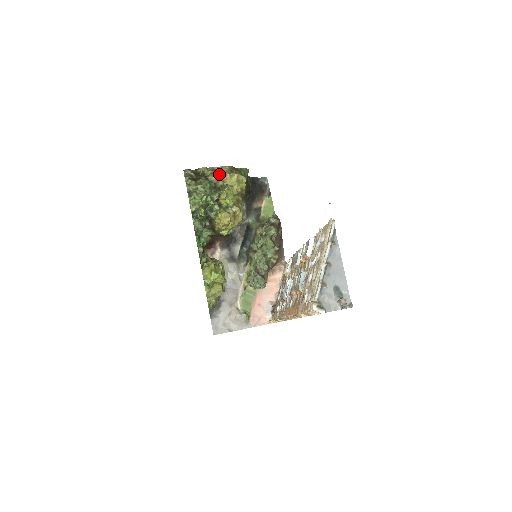
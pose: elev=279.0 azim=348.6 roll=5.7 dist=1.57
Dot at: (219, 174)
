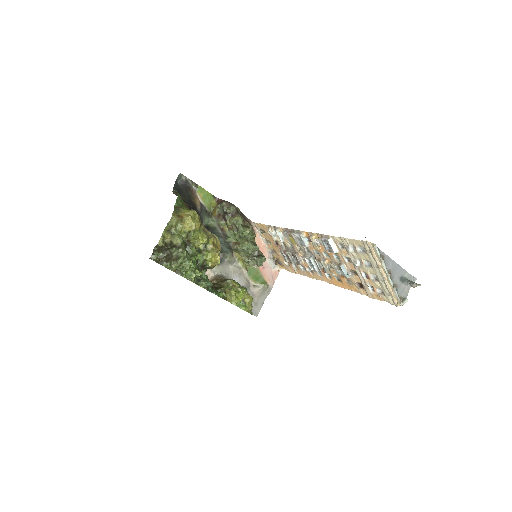
Dot at: (176, 231)
